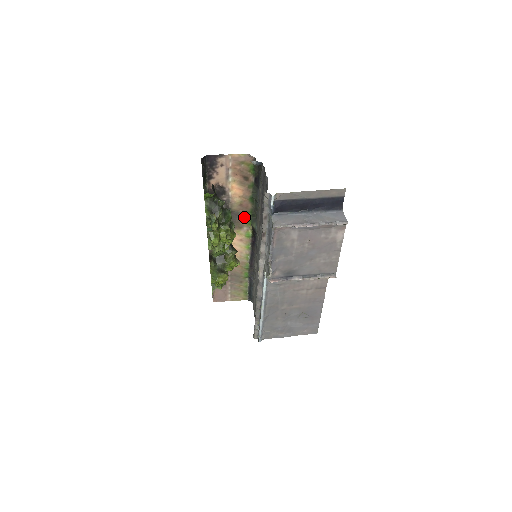
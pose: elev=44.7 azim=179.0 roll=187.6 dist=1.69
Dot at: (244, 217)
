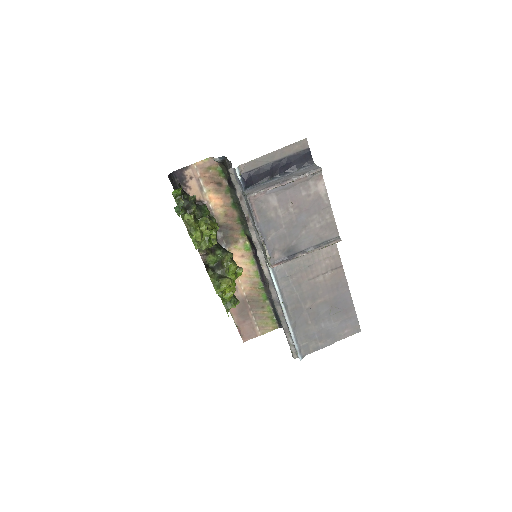
Dot at: (235, 228)
